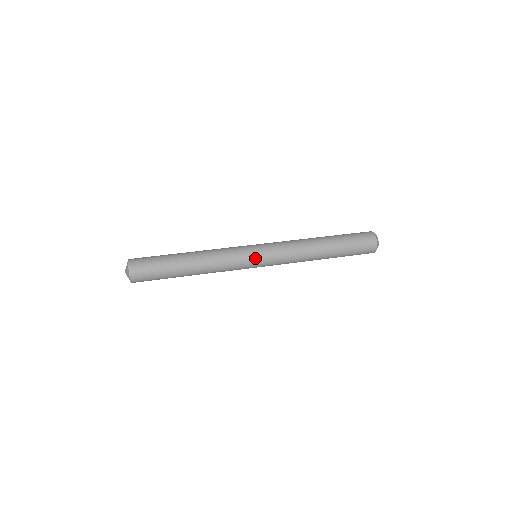
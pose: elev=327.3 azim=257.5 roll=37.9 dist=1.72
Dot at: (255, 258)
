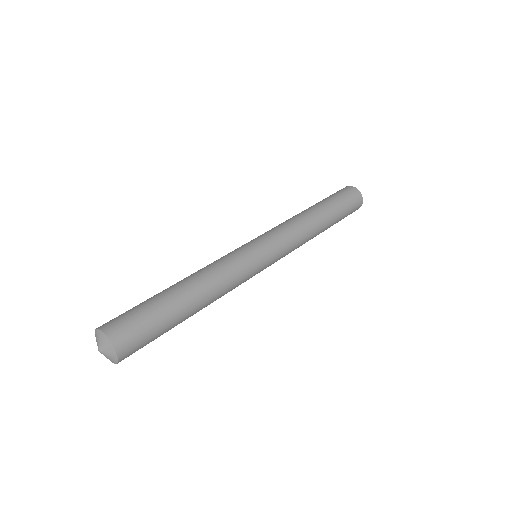
Dot at: occluded
